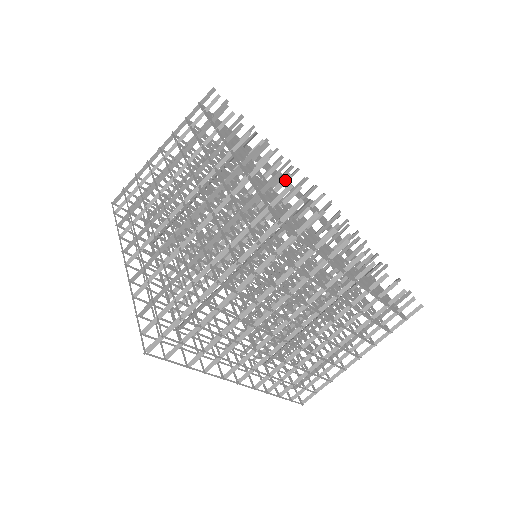
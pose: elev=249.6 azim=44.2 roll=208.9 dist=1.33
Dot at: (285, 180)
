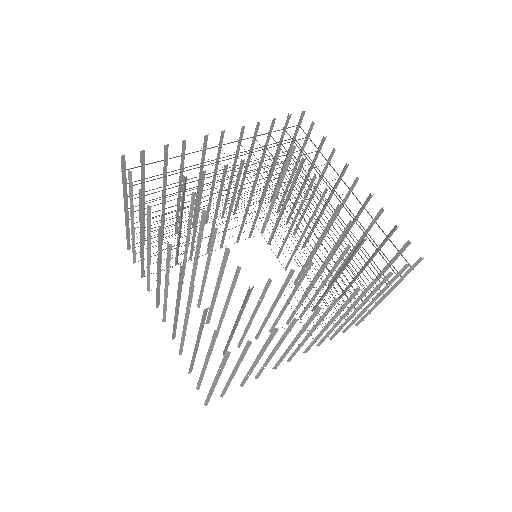
Dot at: (227, 253)
